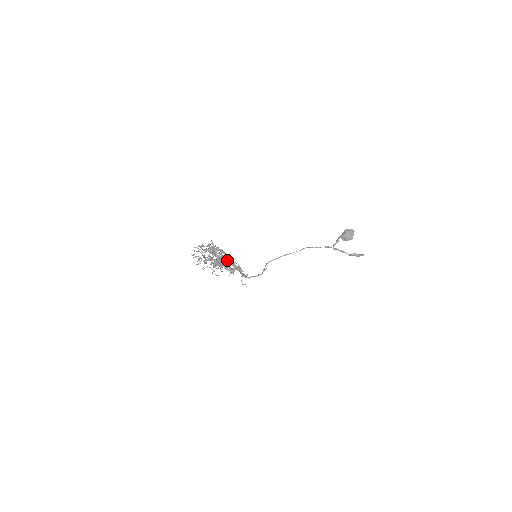
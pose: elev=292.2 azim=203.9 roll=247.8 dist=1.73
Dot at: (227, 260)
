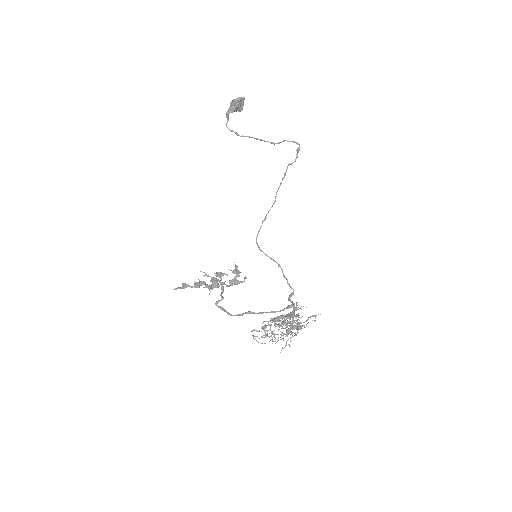
Dot at: (306, 321)
